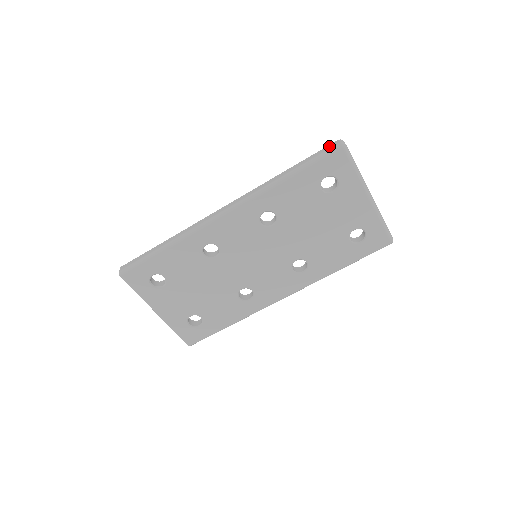
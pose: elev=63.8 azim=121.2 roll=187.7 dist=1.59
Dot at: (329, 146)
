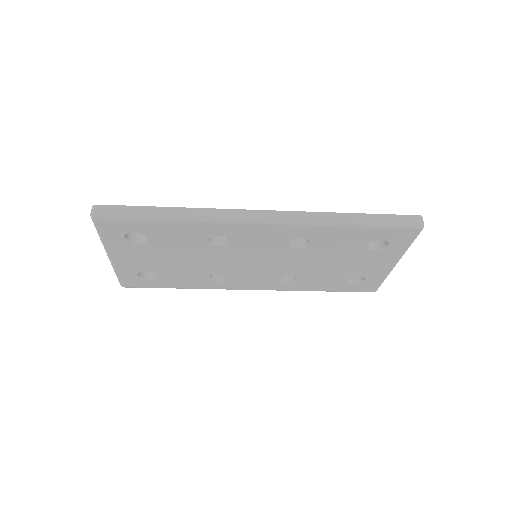
Dot at: (409, 218)
